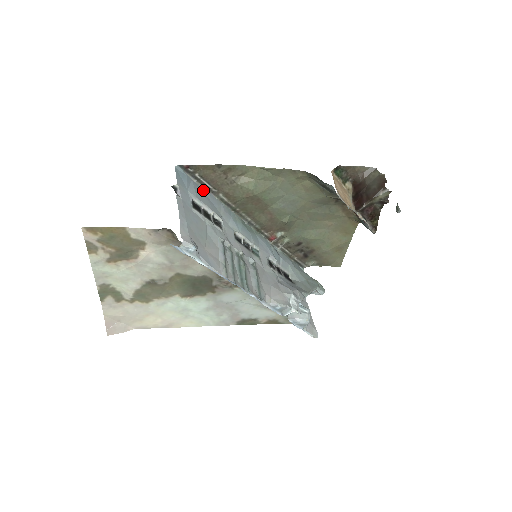
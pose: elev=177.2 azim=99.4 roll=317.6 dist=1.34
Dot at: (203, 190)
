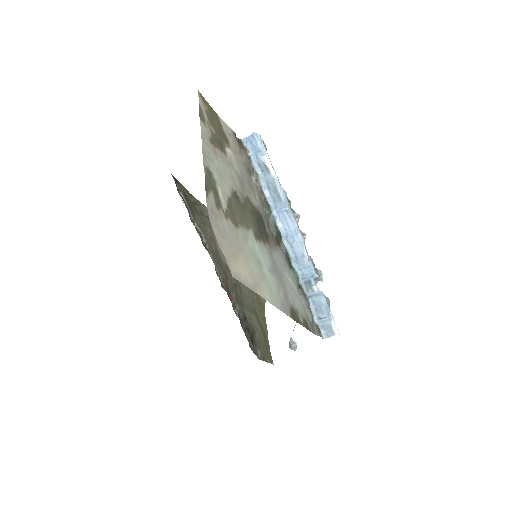
Dot at: occluded
